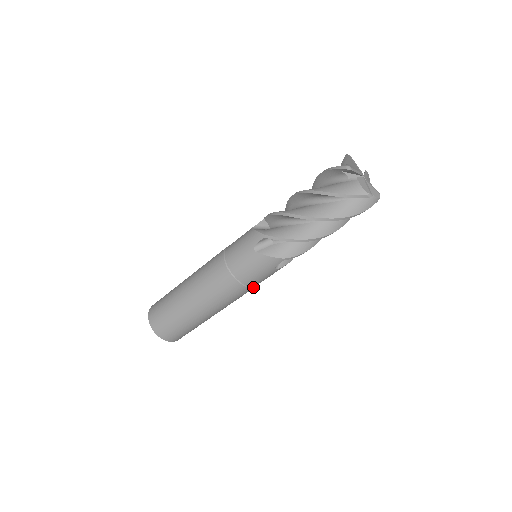
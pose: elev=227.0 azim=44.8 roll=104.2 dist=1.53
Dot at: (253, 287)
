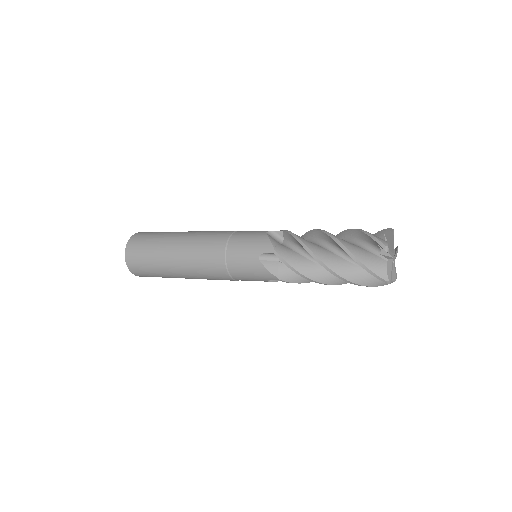
Dot at: (238, 280)
